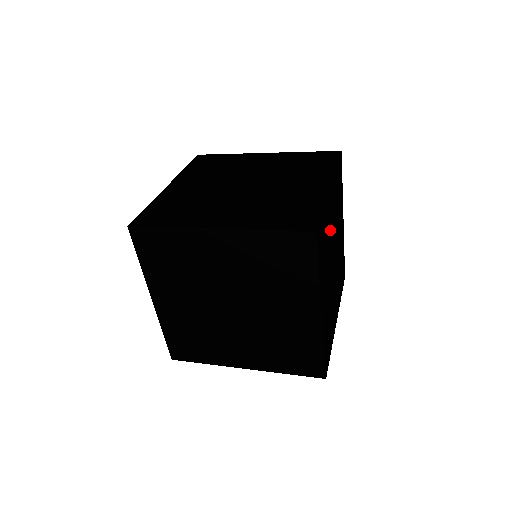
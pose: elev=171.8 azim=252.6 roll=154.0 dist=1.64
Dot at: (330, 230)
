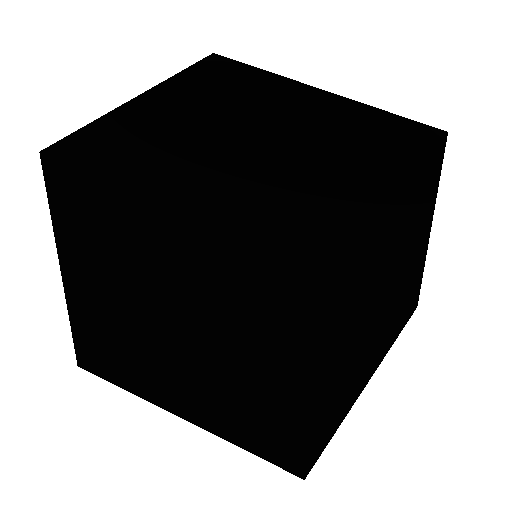
Dot at: occluded
